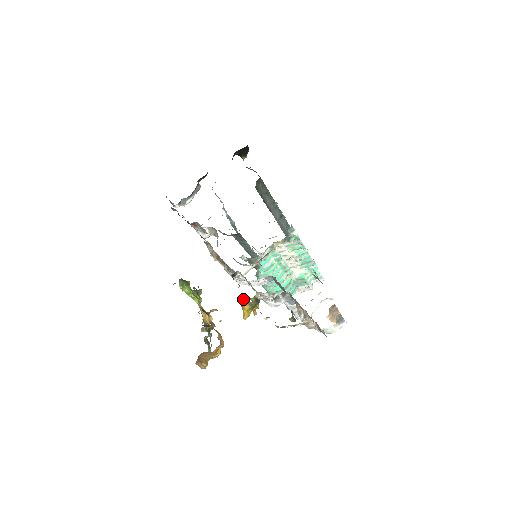
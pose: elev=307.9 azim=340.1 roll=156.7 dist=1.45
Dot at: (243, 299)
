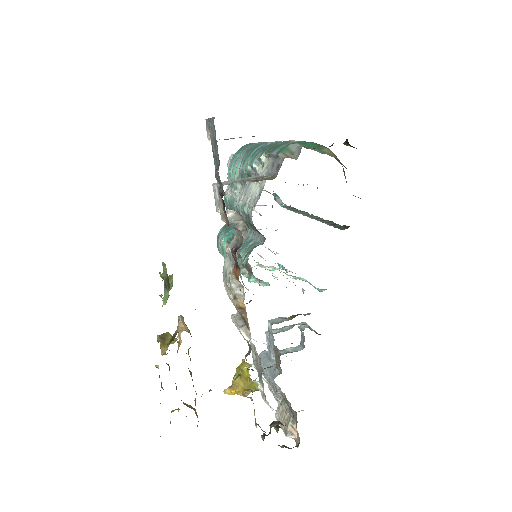
Dot at: occluded
